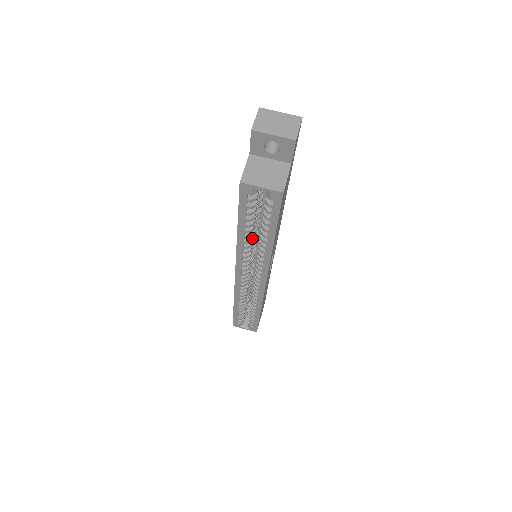
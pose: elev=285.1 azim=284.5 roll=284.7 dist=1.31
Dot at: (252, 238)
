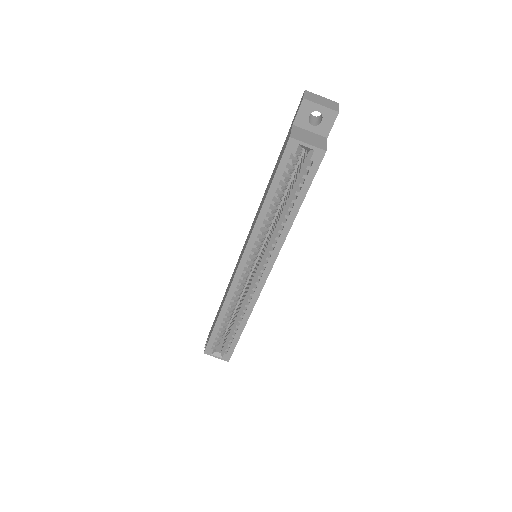
Dot at: (272, 215)
